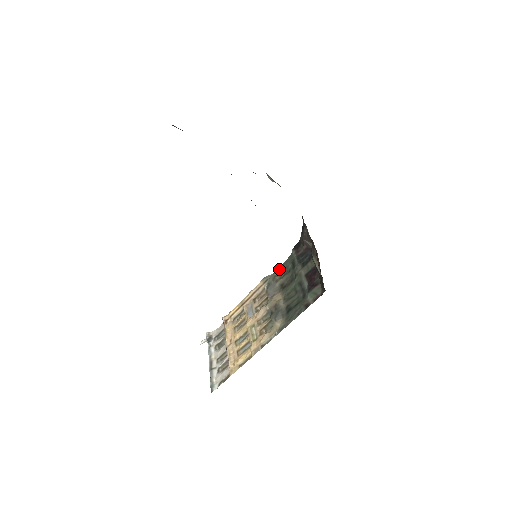
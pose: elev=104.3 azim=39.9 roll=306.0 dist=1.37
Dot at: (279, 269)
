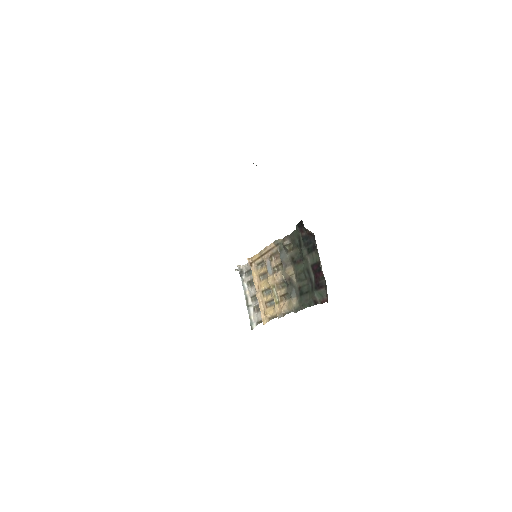
Dot at: (287, 238)
